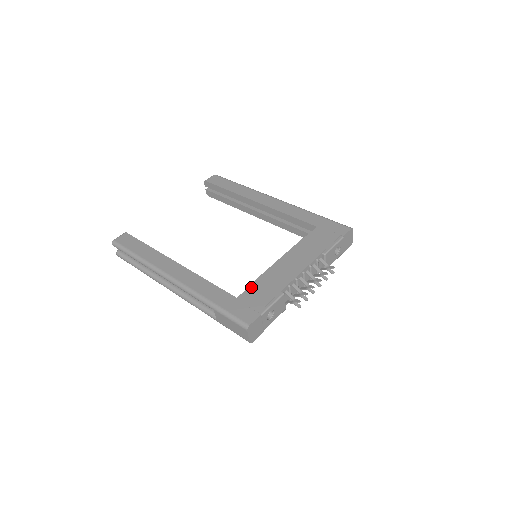
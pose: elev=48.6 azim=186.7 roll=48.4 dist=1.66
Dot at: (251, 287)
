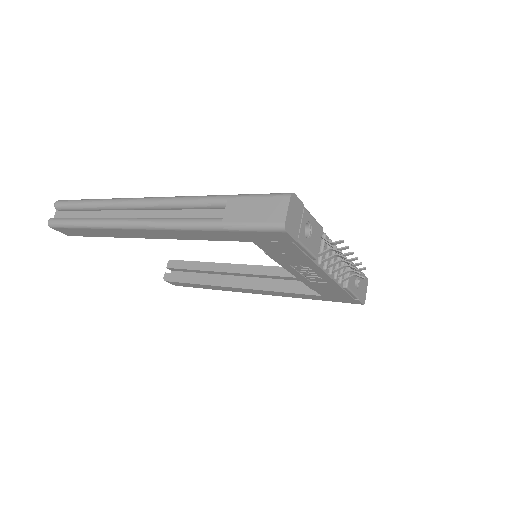
Dot at: occluded
